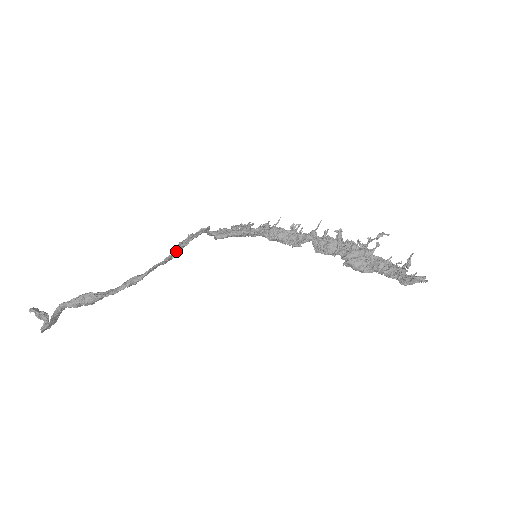
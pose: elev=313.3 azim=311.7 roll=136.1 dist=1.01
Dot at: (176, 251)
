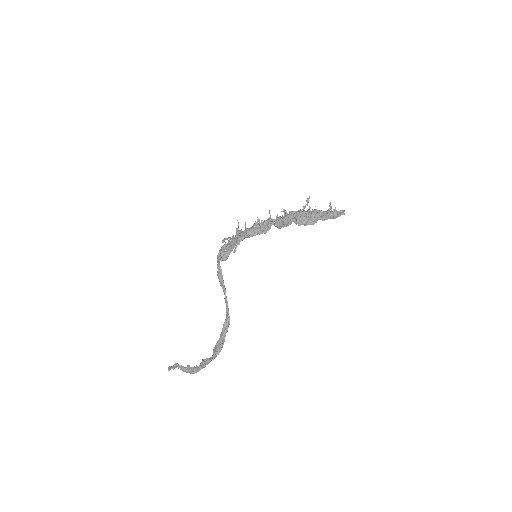
Dot at: (225, 291)
